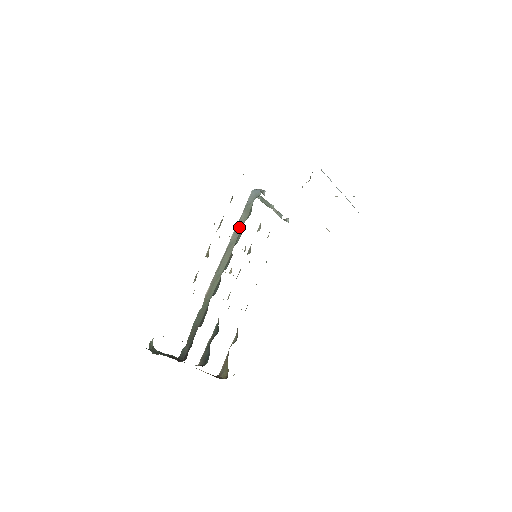
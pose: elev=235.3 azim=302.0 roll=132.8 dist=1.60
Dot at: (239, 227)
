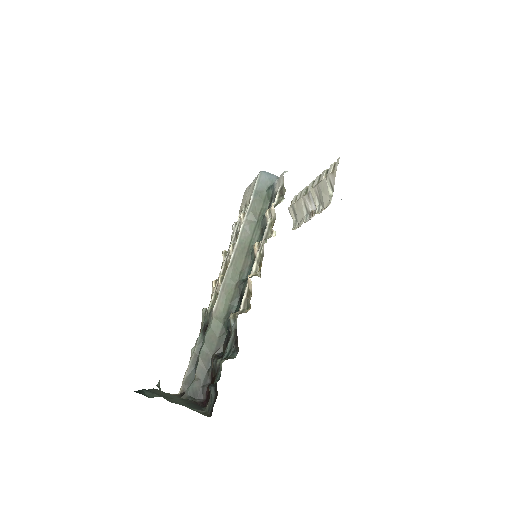
Dot at: (251, 221)
